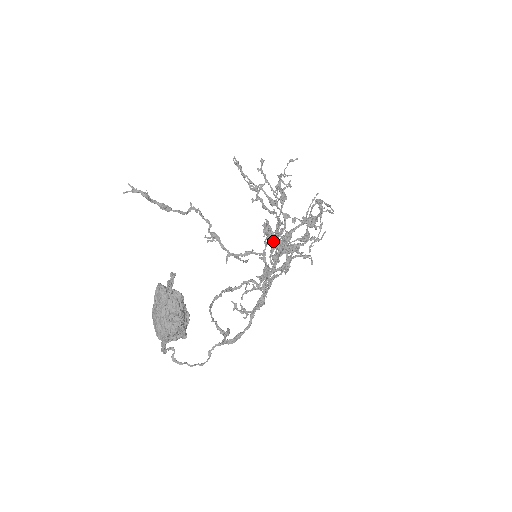
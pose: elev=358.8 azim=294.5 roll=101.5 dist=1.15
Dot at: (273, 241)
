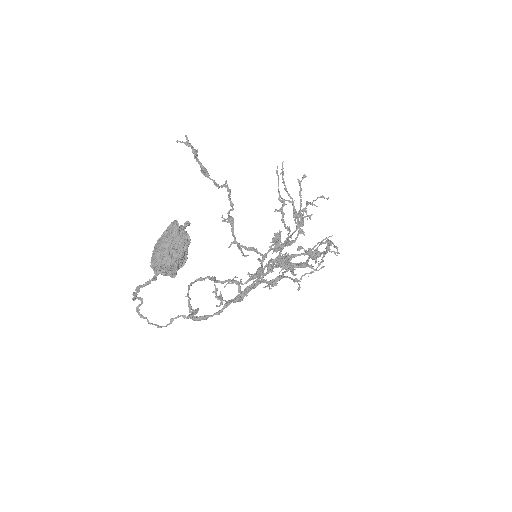
Dot at: (279, 248)
